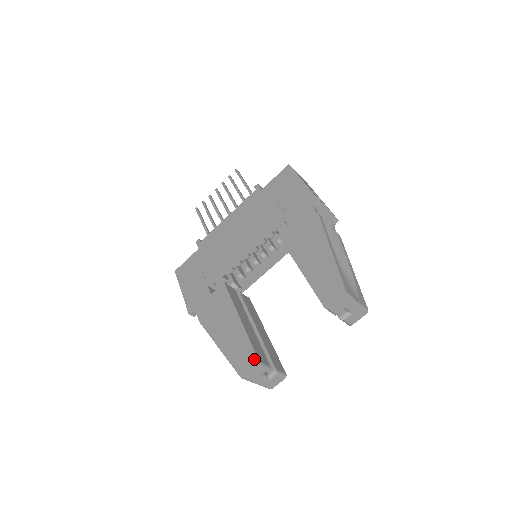
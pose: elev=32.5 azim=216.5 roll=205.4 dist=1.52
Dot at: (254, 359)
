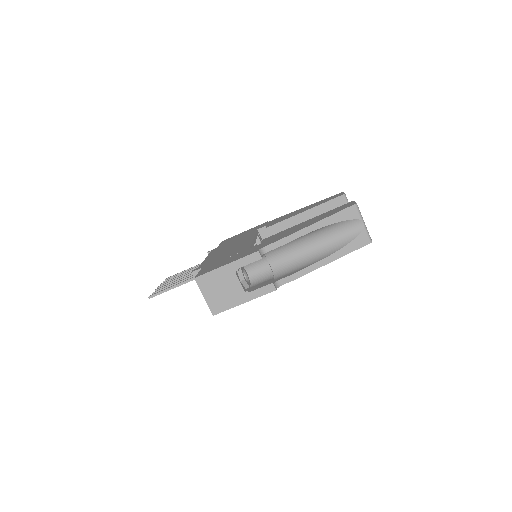
Dot at: (347, 204)
